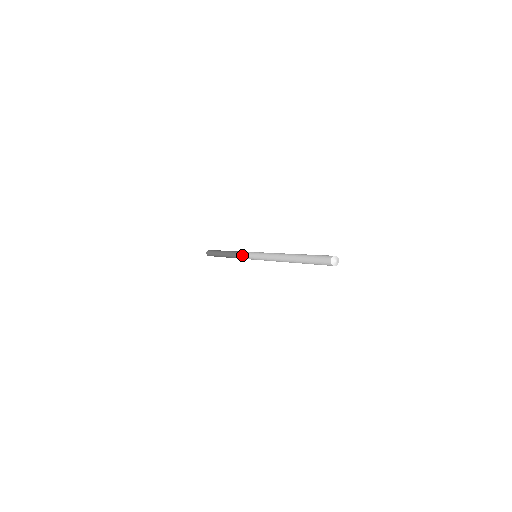
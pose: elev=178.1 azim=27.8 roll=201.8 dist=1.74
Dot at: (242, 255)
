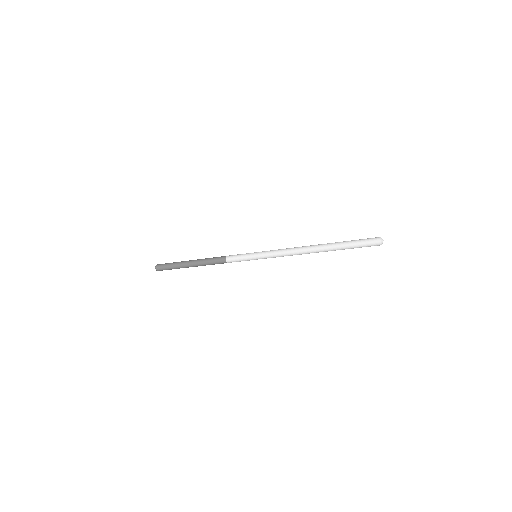
Dot at: (235, 256)
